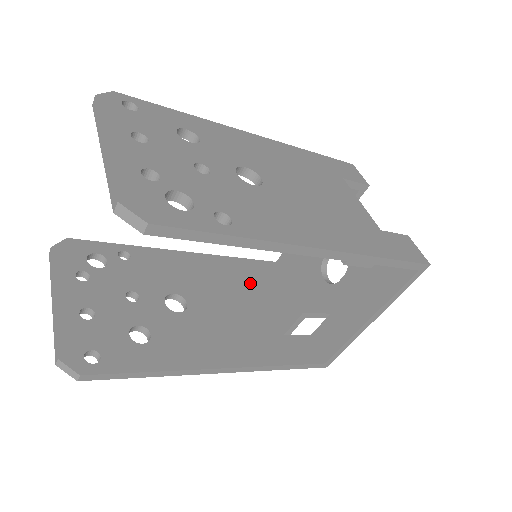
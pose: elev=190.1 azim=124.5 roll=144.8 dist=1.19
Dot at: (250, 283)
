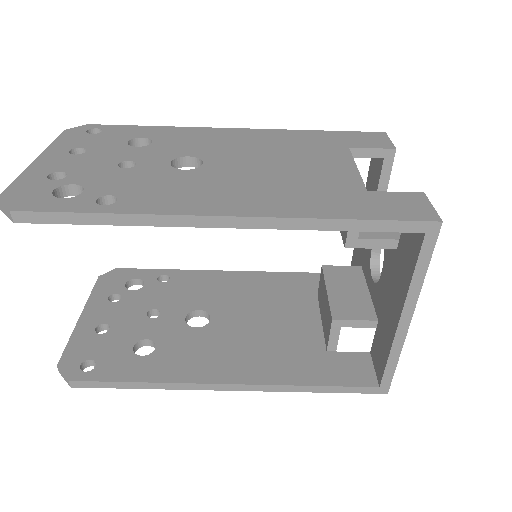
Dot at: (301, 297)
